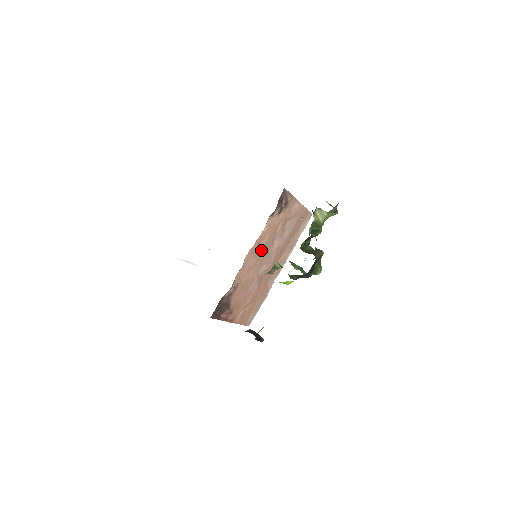
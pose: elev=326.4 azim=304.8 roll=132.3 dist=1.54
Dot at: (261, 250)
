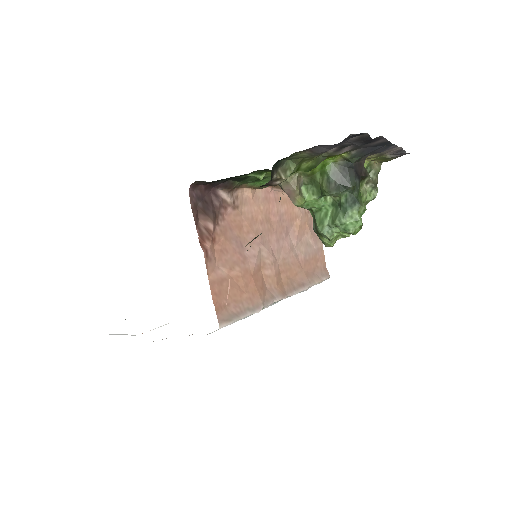
Dot at: (274, 216)
